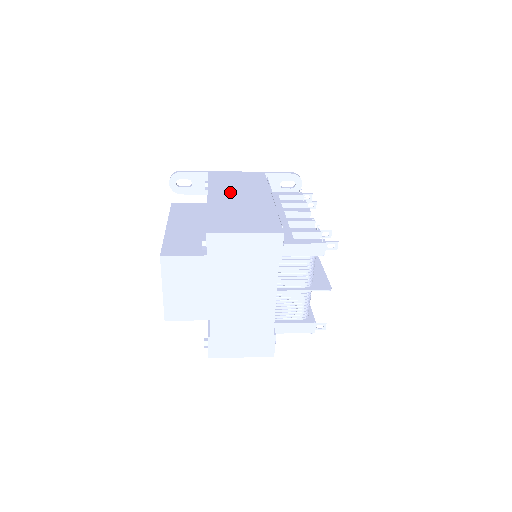
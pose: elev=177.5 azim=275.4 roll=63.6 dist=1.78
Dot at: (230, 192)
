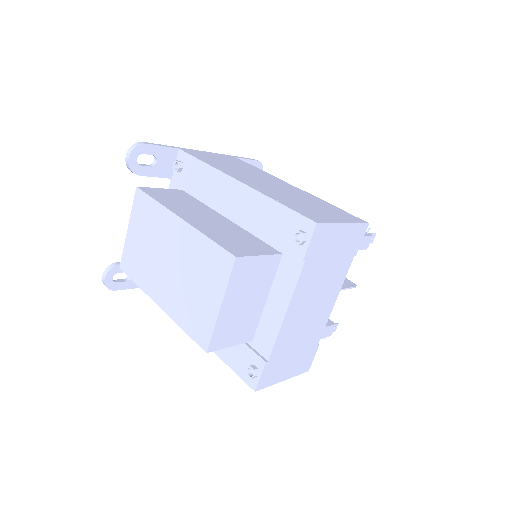
Dot at: (246, 175)
